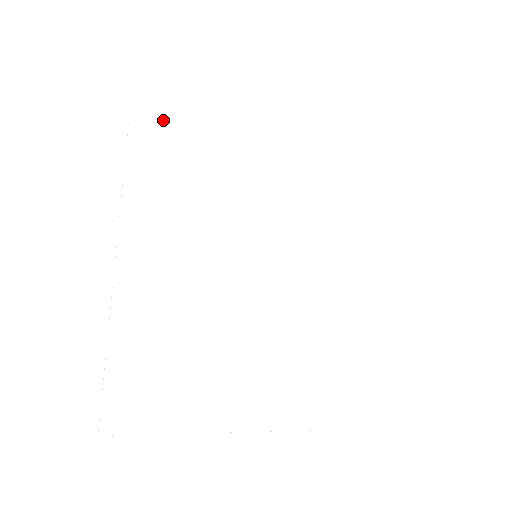
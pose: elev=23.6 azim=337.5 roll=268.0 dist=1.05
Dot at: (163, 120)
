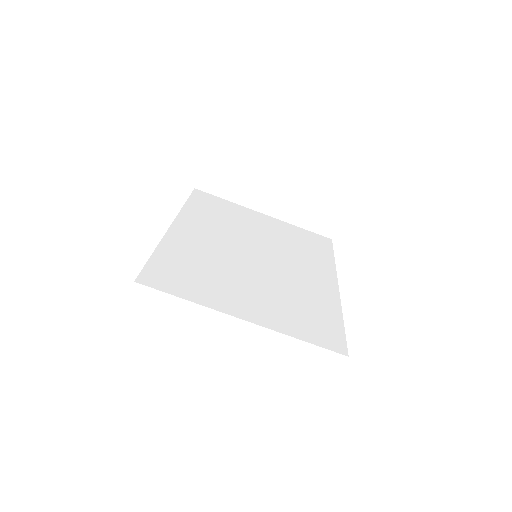
Dot at: (210, 199)
